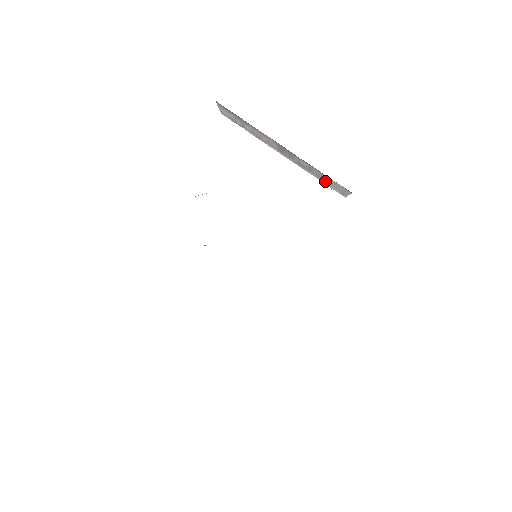
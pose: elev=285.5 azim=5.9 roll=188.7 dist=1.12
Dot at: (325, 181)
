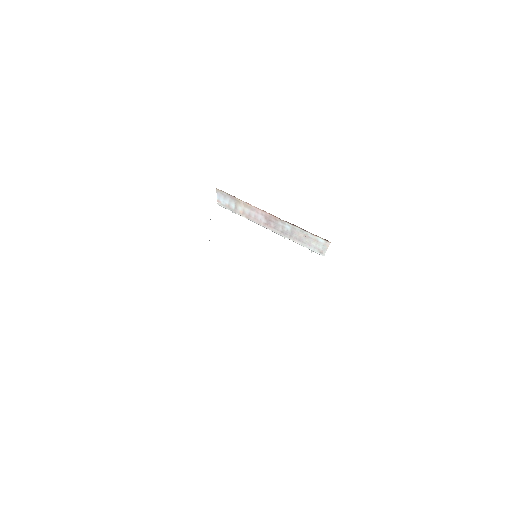
Dot at: (306, 243)
